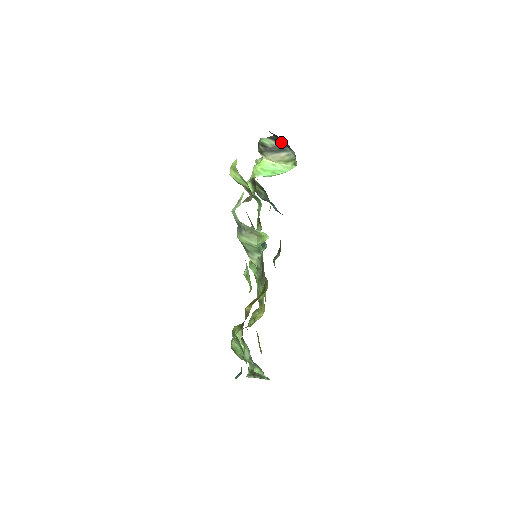
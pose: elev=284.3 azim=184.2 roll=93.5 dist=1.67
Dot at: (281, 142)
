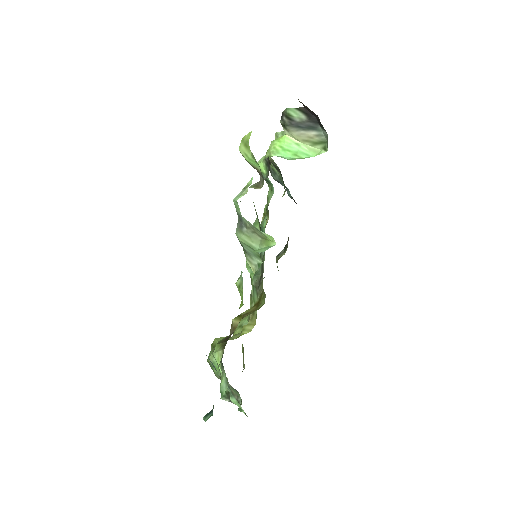
Dot at: (312, 117)
